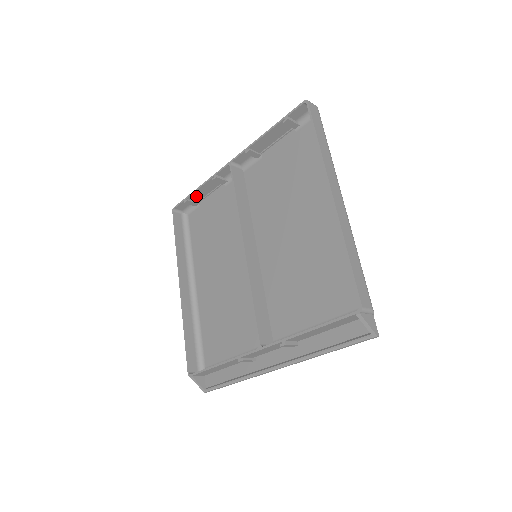
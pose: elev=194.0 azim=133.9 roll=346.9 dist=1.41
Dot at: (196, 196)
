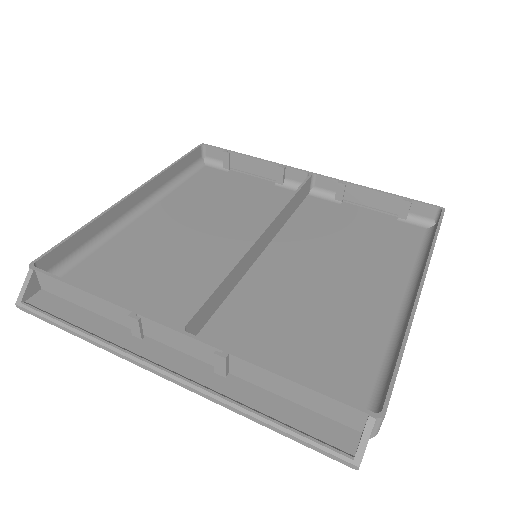
Dot at: (239, 161)
